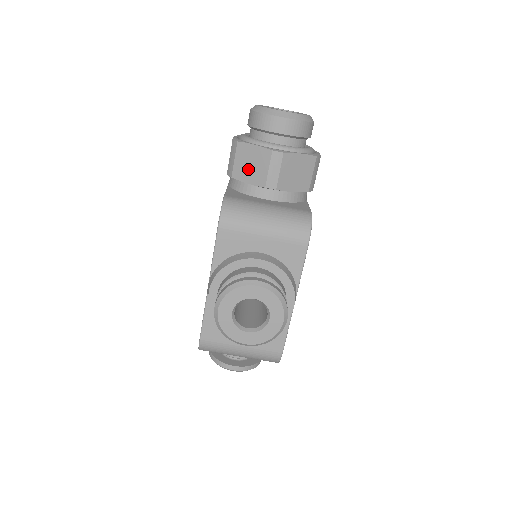
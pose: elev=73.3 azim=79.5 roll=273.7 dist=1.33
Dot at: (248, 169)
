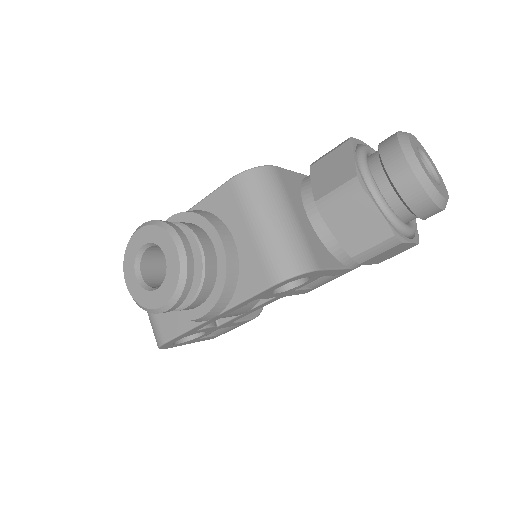
Dot at: (326, 172)
